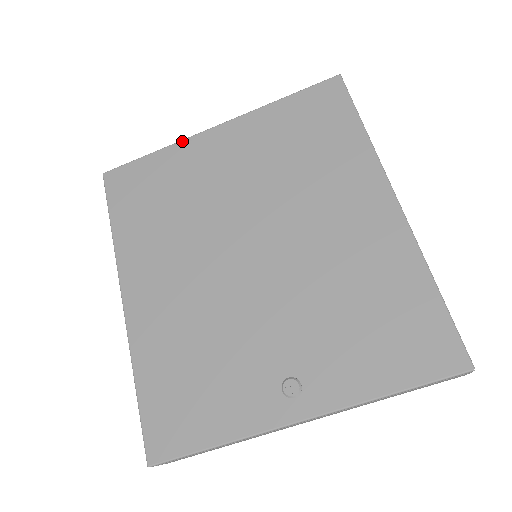
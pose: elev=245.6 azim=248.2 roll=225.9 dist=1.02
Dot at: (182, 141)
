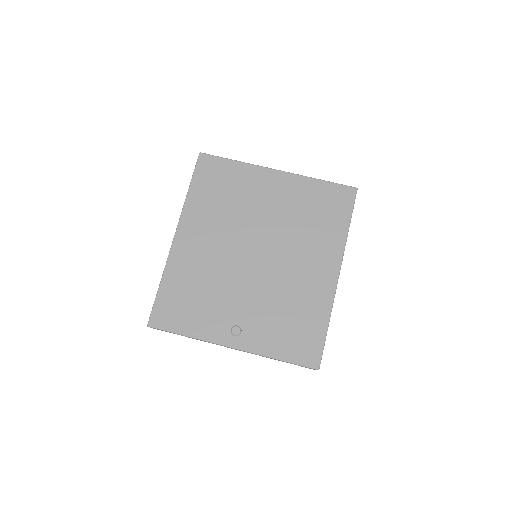
Dot at: (255, 165)
